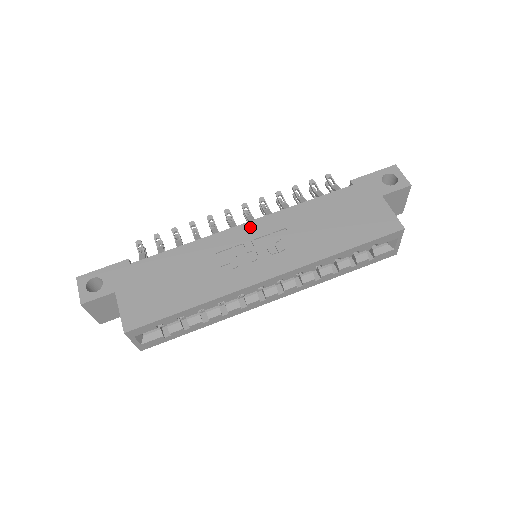
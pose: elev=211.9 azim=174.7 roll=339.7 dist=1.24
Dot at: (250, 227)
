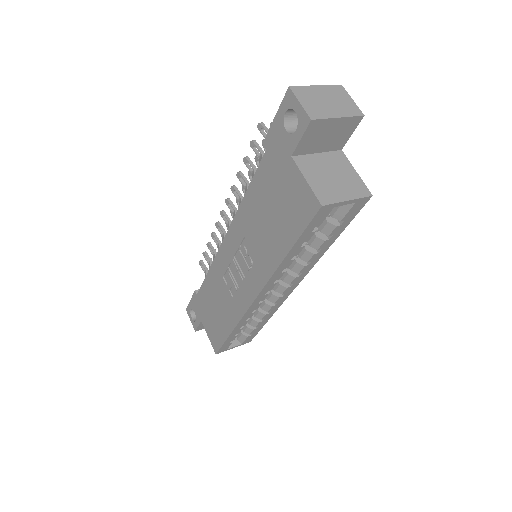
Dot at: (227, 243)
